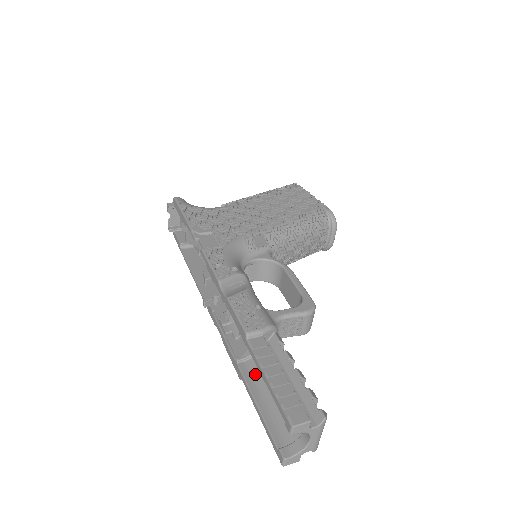
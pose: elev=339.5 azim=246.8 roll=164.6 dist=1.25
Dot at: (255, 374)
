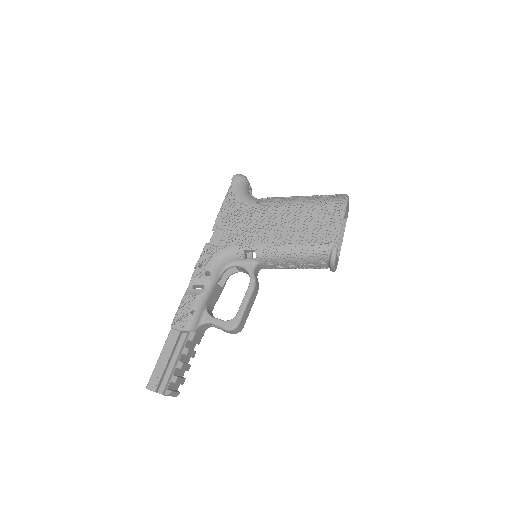
Dot at: occluded
